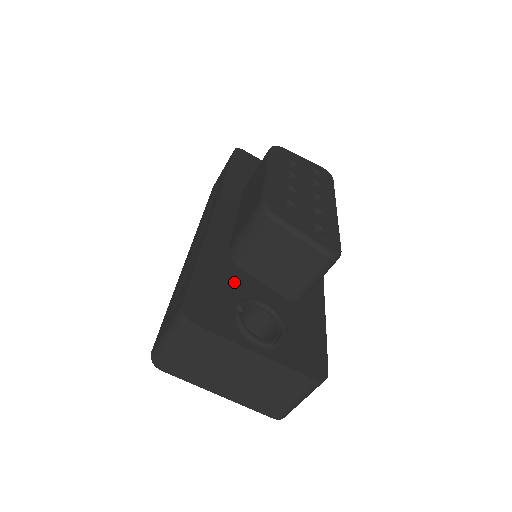
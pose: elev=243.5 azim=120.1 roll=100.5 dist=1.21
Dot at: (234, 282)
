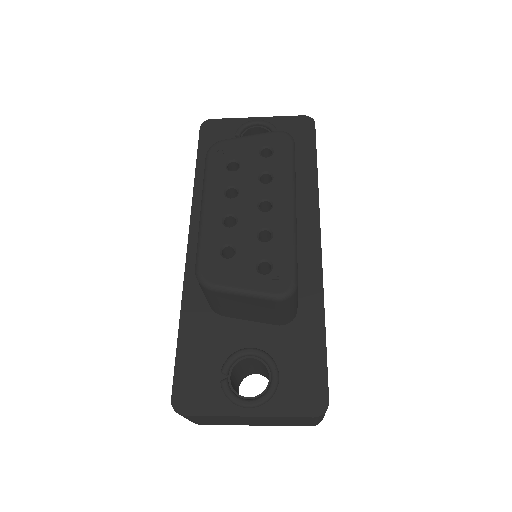
Dot at: (218, 339)
